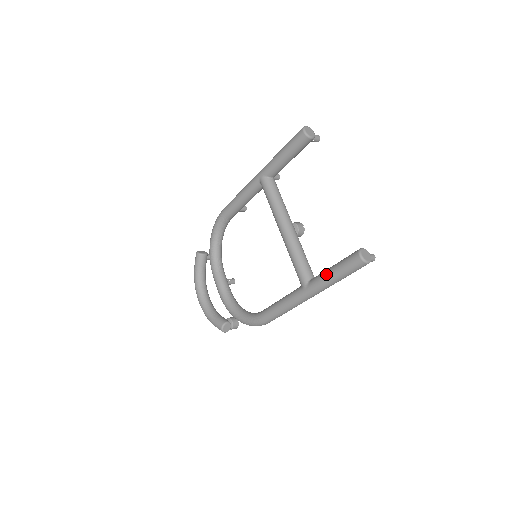
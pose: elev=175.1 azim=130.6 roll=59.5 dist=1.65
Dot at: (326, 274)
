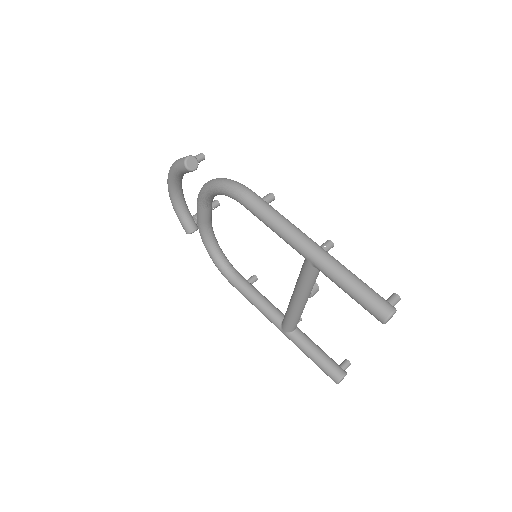
Dot at: (306, 353)
